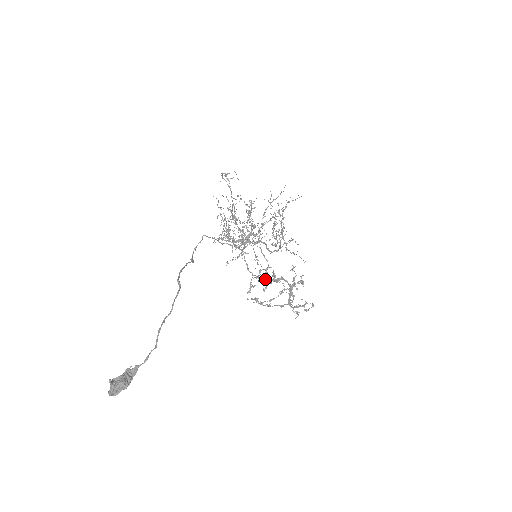
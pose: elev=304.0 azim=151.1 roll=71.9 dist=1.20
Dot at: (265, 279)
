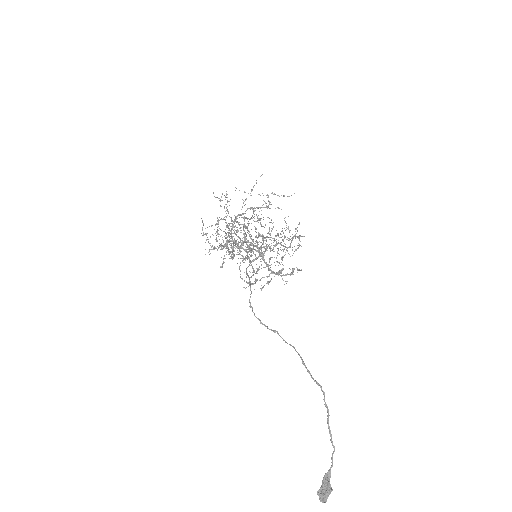
Dot at: (261, 268)
